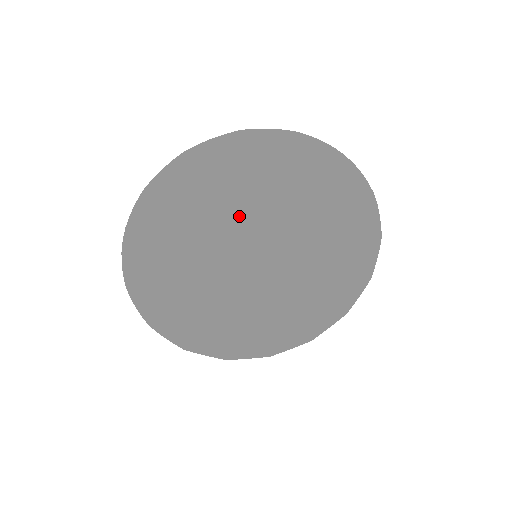
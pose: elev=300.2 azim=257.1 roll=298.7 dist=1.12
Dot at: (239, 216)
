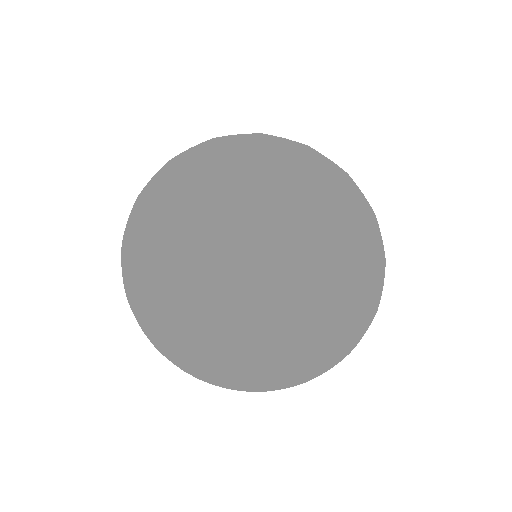
Dot at: (194, 197)
